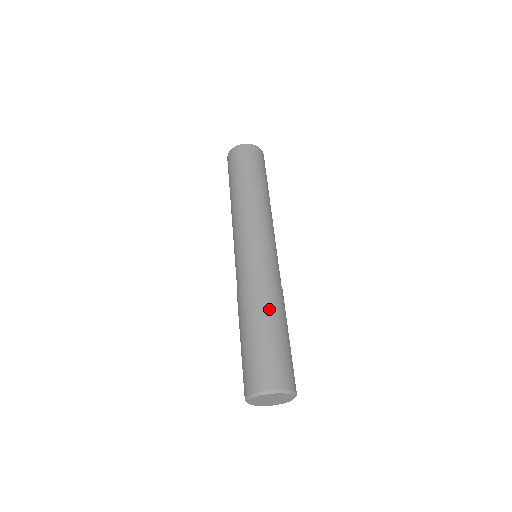
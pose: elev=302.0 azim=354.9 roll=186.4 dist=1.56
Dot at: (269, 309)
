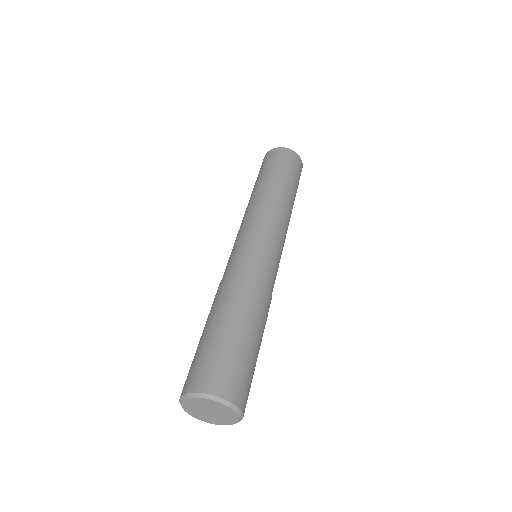
Dot at: (257, 313)
